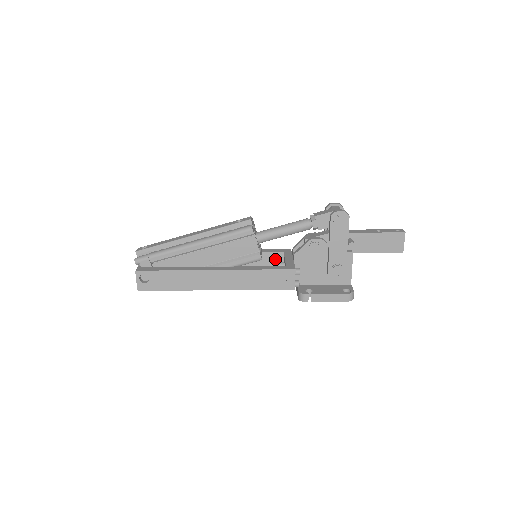
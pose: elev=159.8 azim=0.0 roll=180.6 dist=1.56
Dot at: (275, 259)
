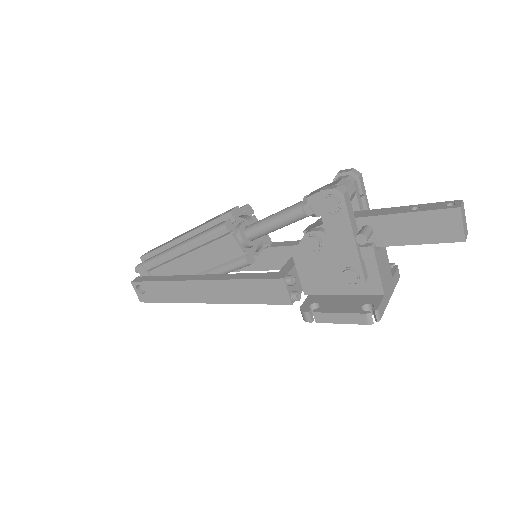
Dot at: occluded
